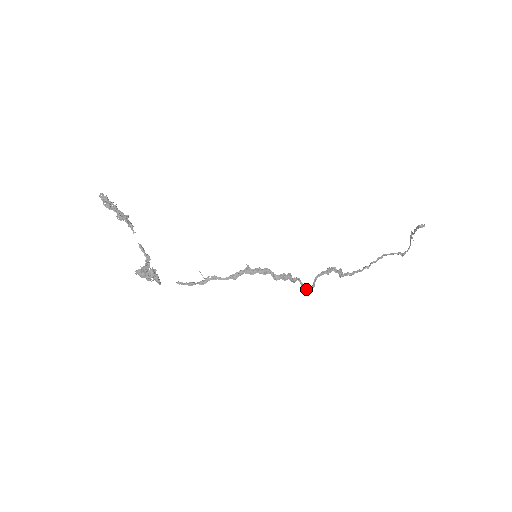
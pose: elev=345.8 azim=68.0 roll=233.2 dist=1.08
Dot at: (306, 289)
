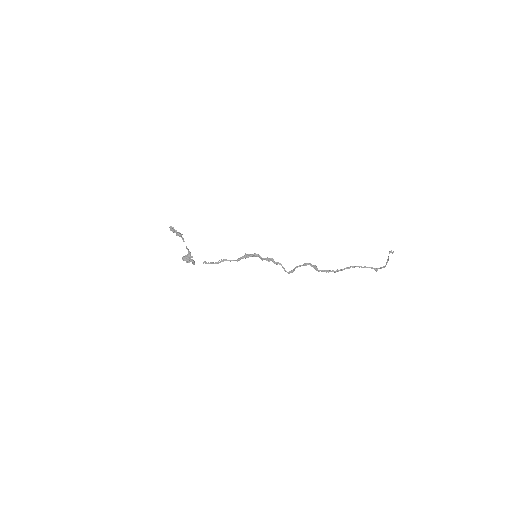
Dot at: occluded
